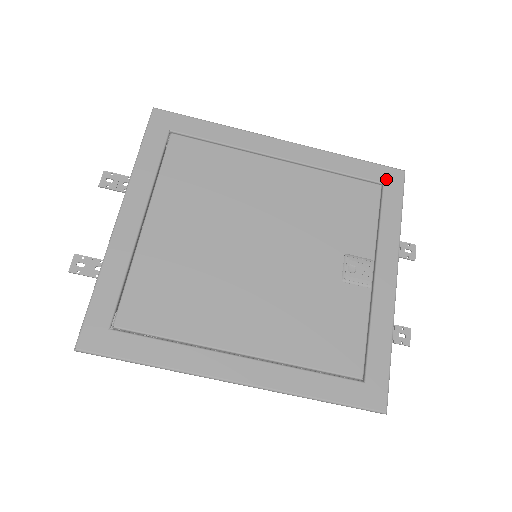
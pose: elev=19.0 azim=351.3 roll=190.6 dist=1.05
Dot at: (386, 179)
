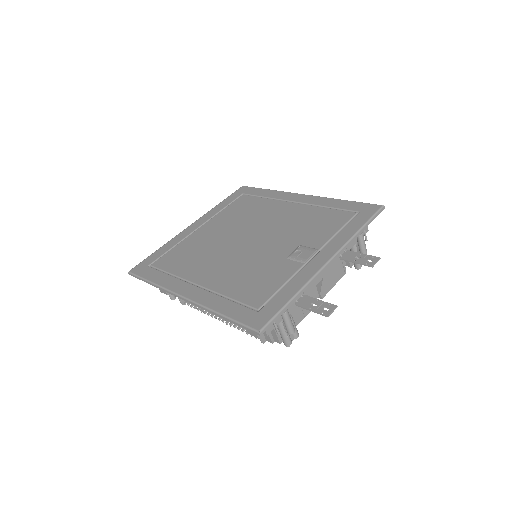
Dot at: (363, 210)
